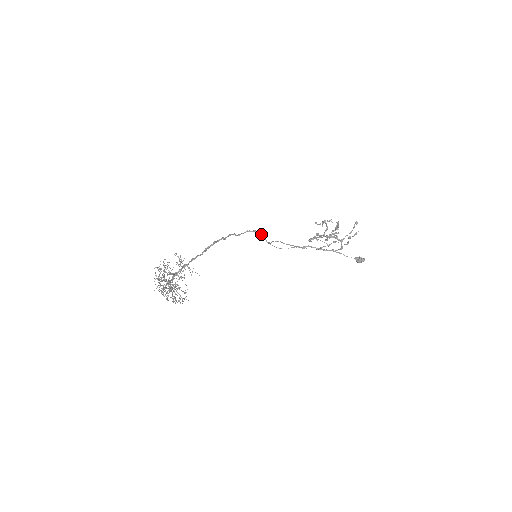
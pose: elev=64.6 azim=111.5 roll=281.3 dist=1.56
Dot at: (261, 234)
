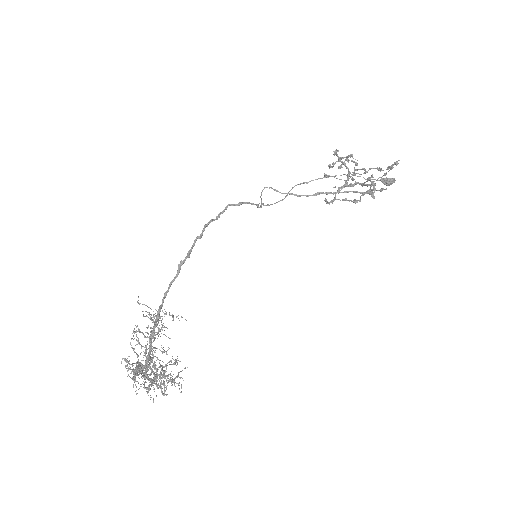
Dot at: occluded
